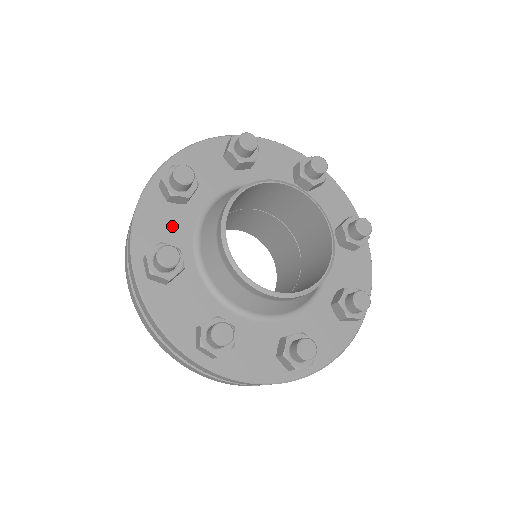
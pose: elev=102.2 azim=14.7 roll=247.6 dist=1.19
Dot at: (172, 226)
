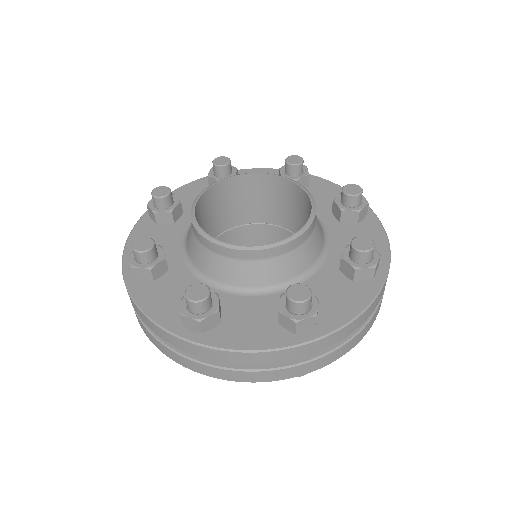
Dot at: (176, 290)
